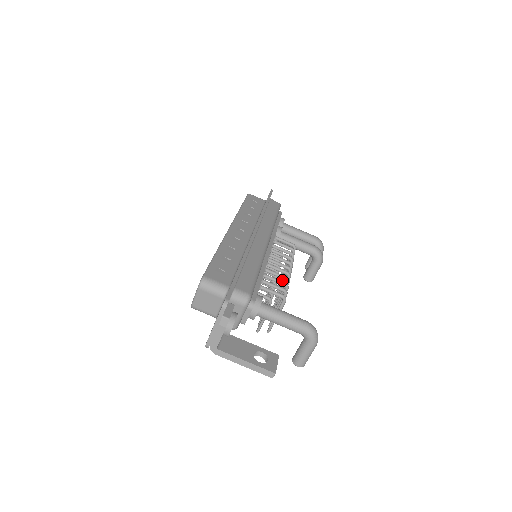
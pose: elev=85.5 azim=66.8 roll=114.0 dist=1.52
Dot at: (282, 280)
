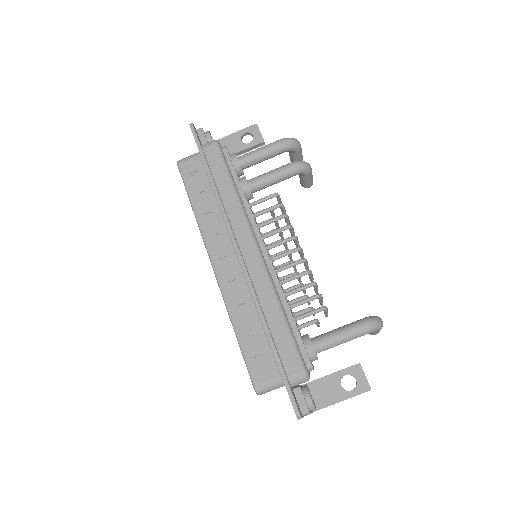
Dot at: occluded
